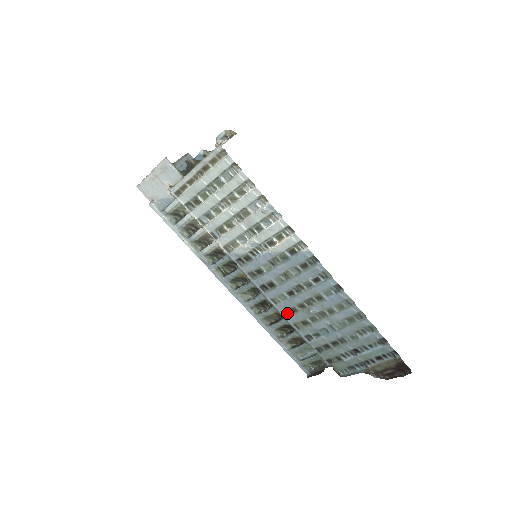
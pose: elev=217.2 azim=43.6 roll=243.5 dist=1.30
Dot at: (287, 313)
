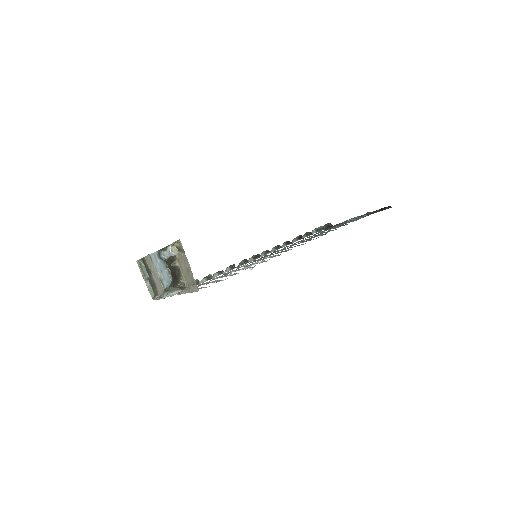
Dot at: (294, 243)
